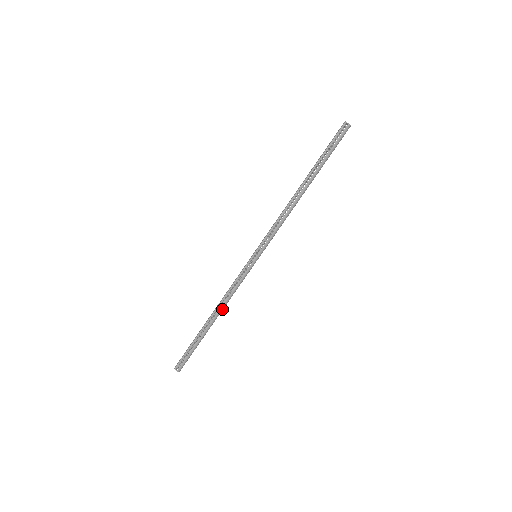
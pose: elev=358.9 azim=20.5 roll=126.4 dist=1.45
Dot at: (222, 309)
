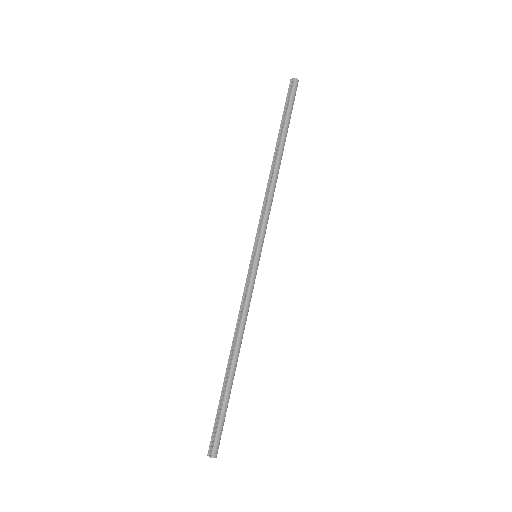
Dot at: (239, 340)
